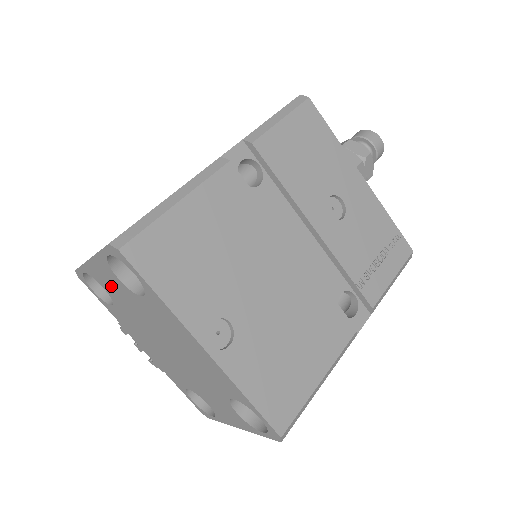
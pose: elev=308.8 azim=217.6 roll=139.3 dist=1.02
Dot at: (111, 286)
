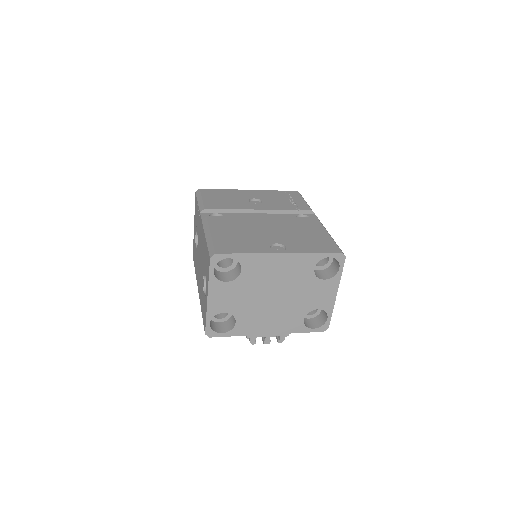
Dot at: (226, 300)
